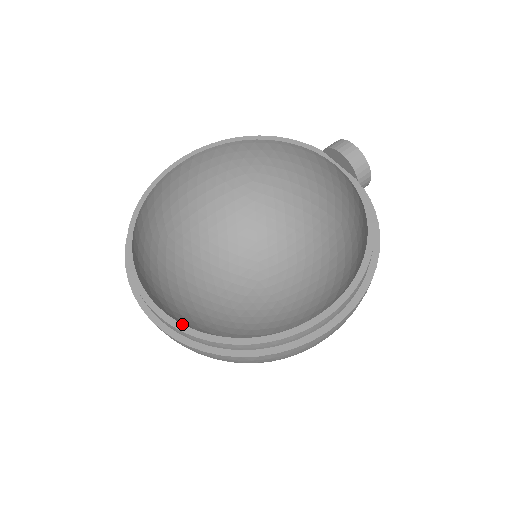
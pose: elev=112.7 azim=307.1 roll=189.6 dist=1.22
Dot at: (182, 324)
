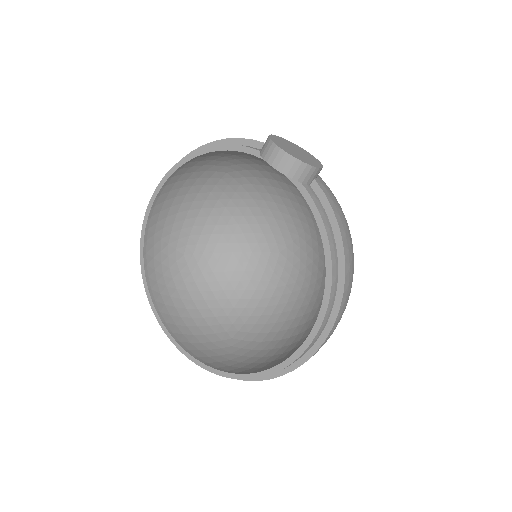
Dot at: (208, 366)
